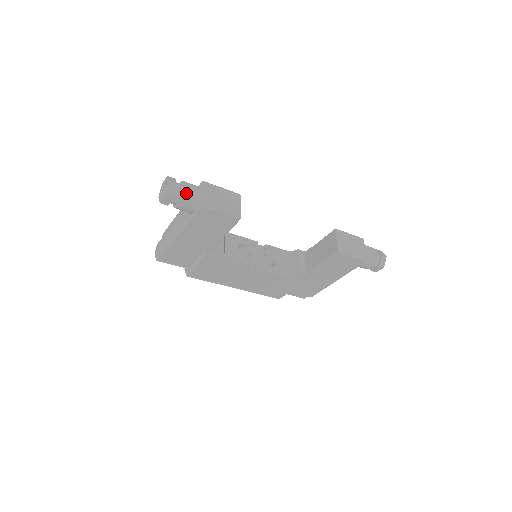
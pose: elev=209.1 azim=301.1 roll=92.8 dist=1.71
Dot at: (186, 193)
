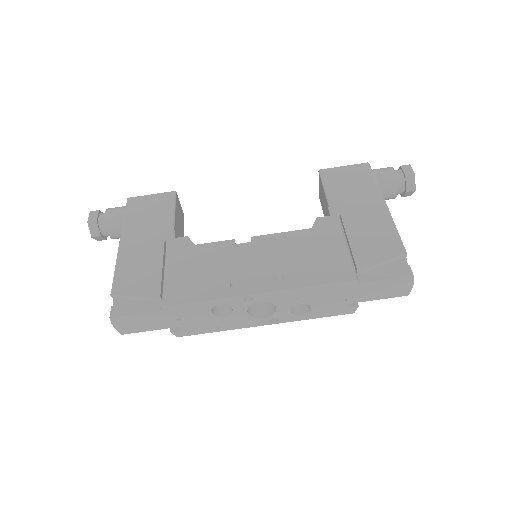
Dot at: occluded
